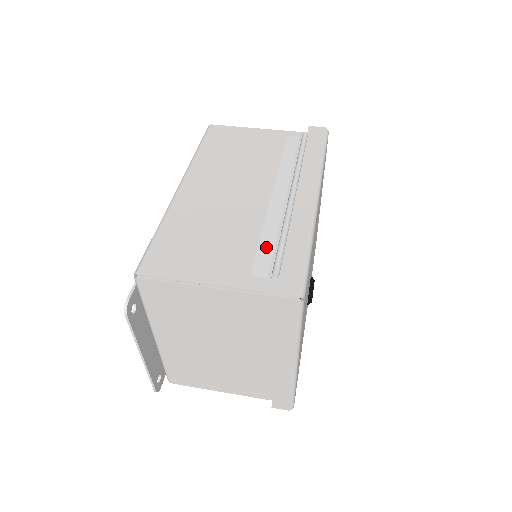
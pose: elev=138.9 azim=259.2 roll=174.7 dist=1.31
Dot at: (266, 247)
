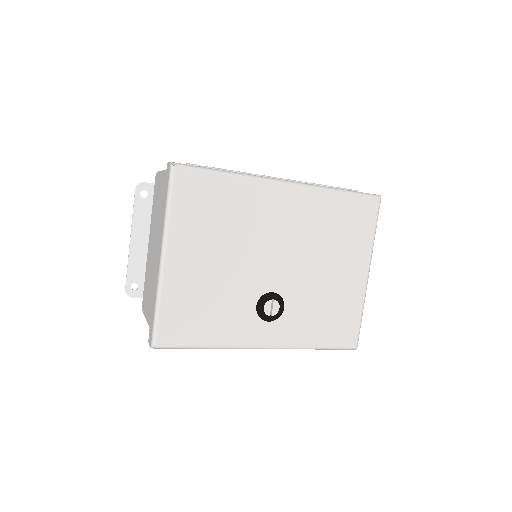
Dot at: occluded
